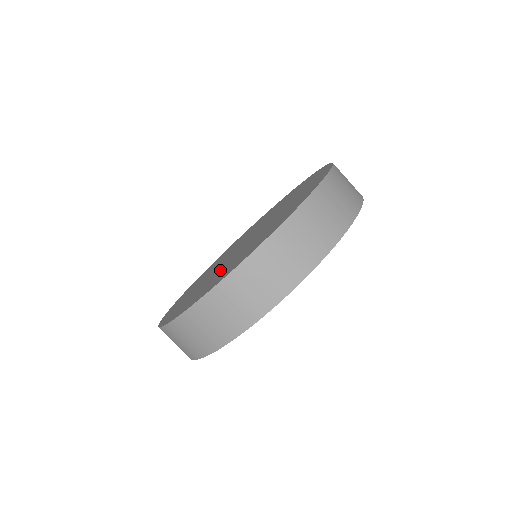
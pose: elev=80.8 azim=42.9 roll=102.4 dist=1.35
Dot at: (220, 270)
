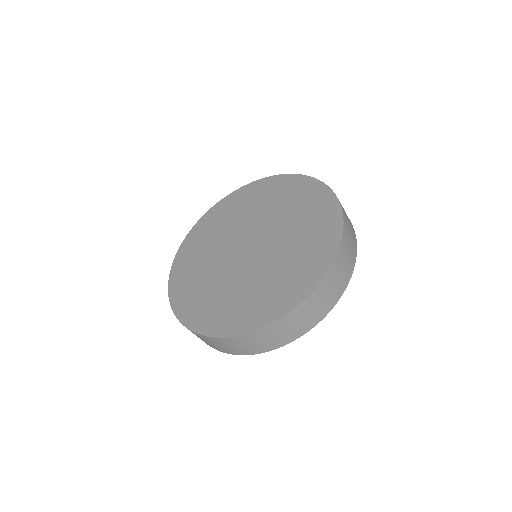
Dot at: (210, 271)
